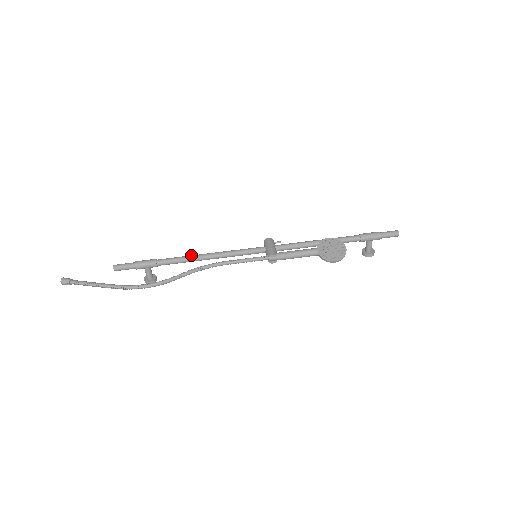
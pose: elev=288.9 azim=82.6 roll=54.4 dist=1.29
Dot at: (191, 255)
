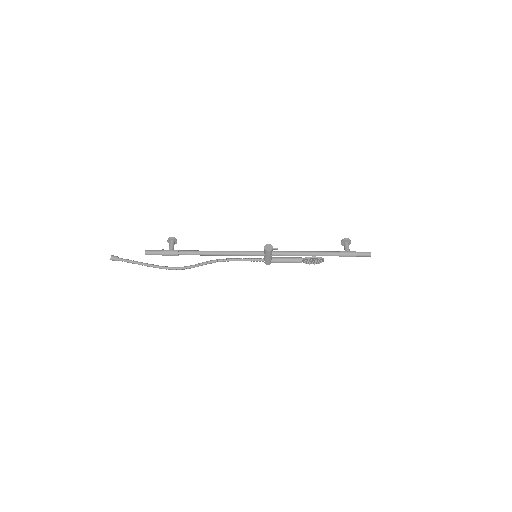
Dot at: (206, 255)
